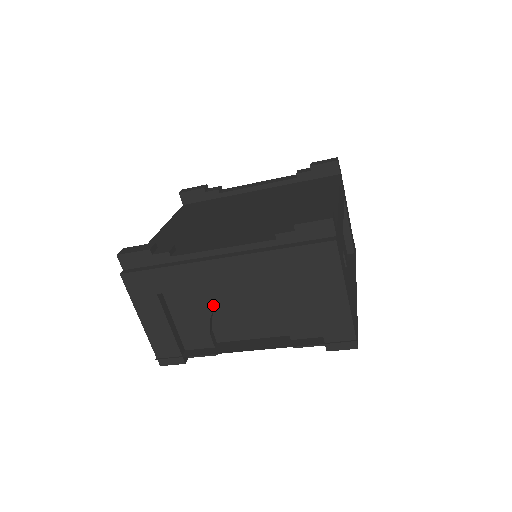
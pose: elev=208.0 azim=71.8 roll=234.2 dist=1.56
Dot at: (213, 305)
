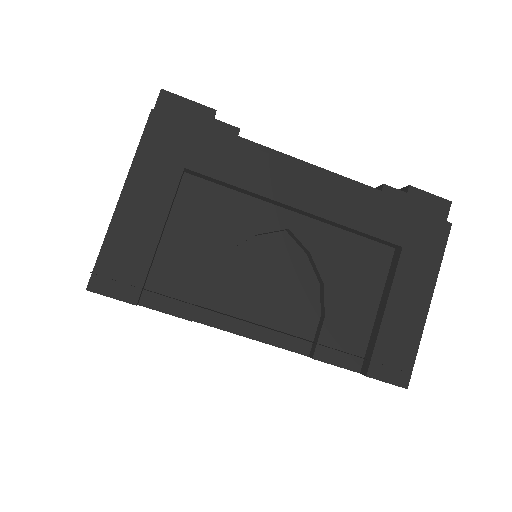
Dot at: (243, 236)
